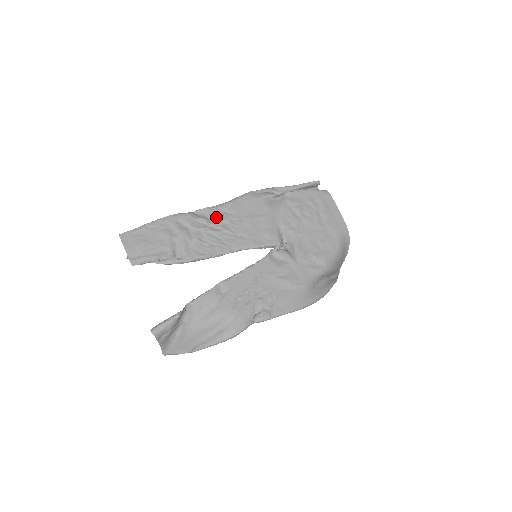
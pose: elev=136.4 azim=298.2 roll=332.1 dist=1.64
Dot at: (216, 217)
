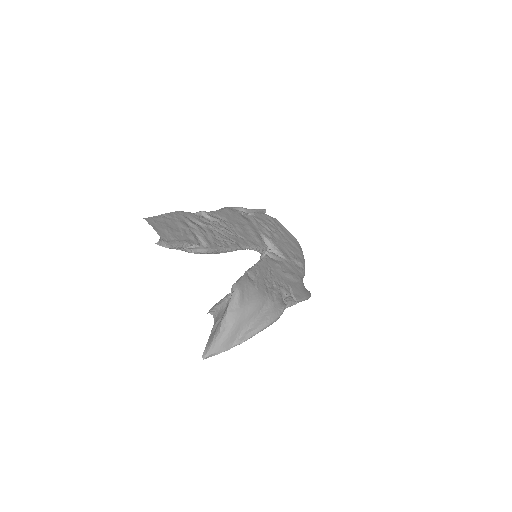
Dot at: (214, 220)
